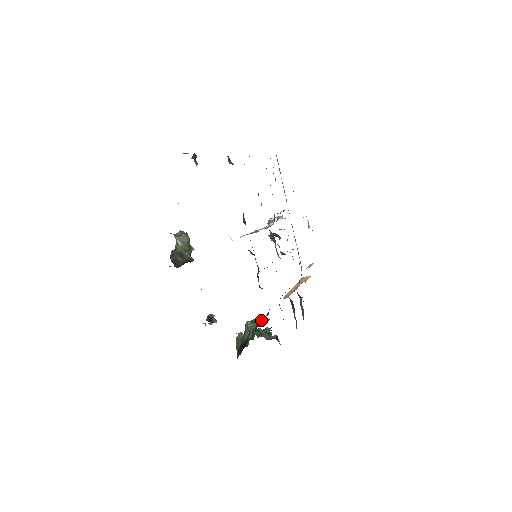
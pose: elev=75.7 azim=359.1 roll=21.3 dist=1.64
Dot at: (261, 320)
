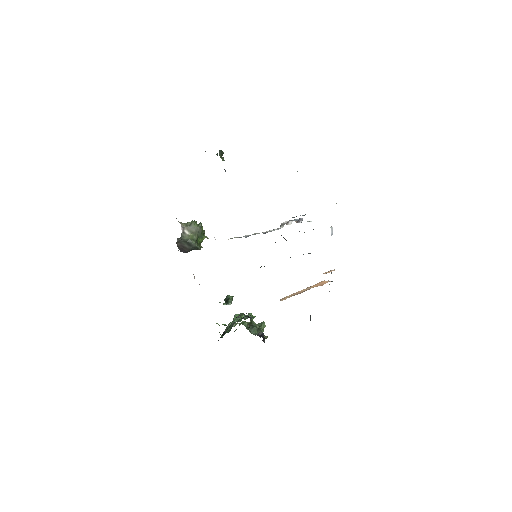
Dot at: occluded
